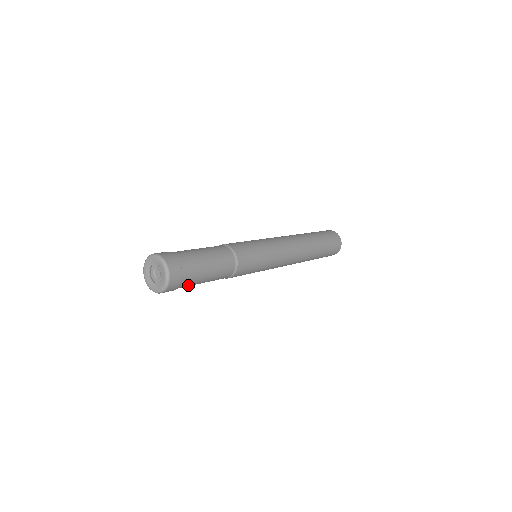
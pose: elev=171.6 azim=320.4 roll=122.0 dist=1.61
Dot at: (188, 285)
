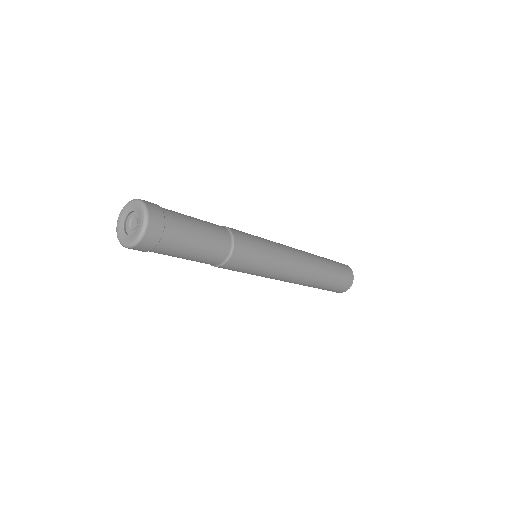
Dot at: (173, 247)
